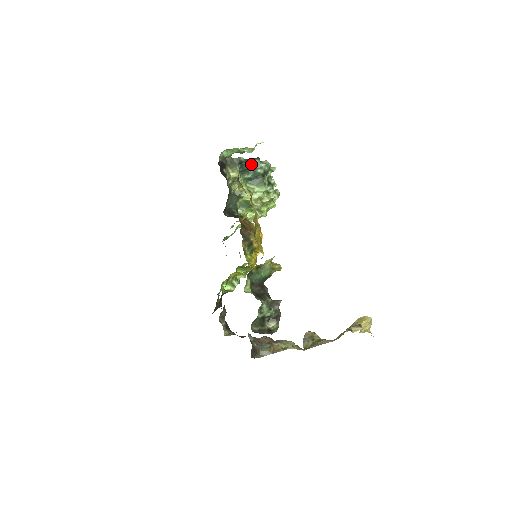
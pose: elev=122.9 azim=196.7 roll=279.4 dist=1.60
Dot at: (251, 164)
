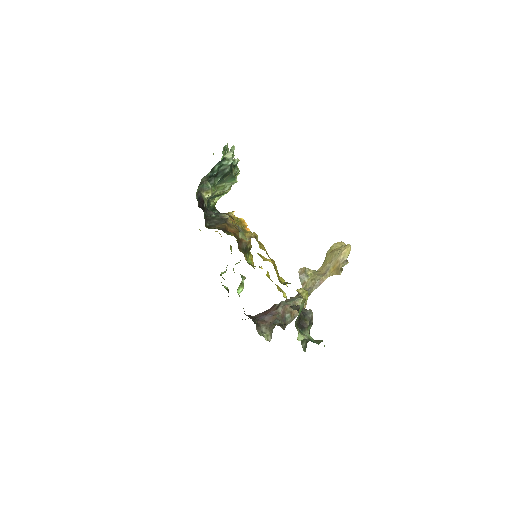
Dot at: (218, 169)
